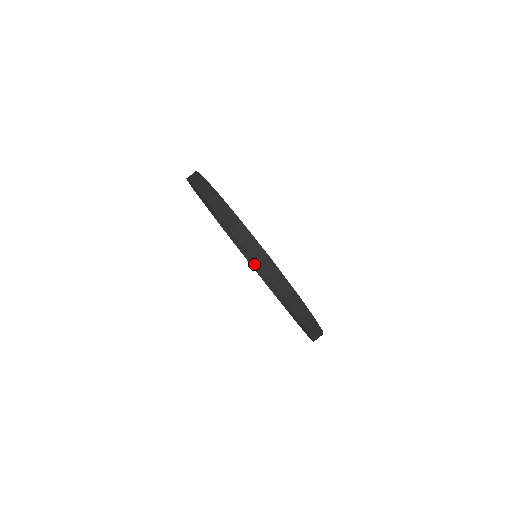
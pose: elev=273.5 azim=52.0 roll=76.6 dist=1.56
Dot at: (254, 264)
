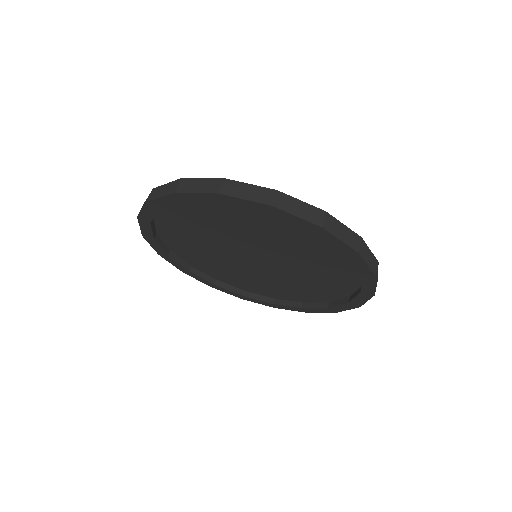
Dot at: (227, 286)
